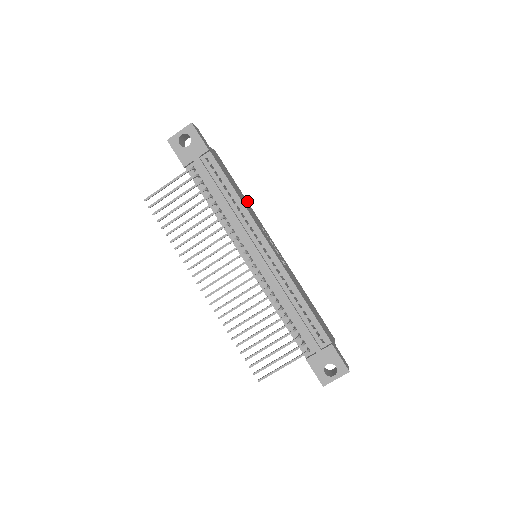
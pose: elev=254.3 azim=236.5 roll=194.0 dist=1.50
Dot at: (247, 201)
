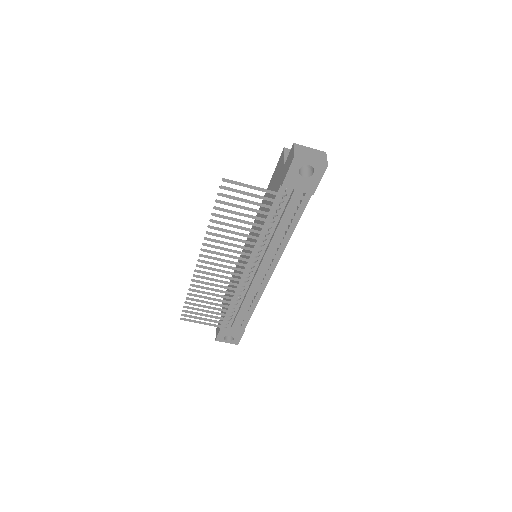
Dot at: occluded
